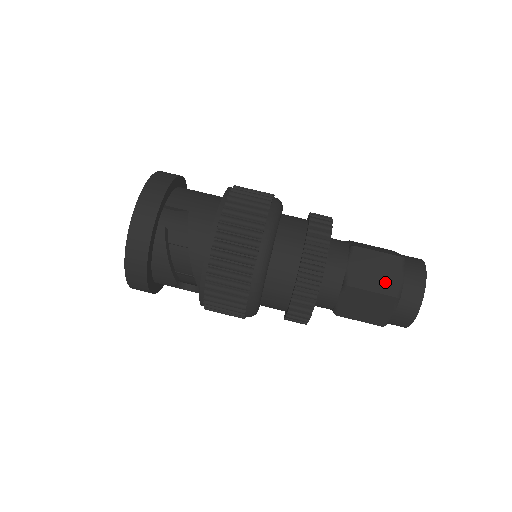
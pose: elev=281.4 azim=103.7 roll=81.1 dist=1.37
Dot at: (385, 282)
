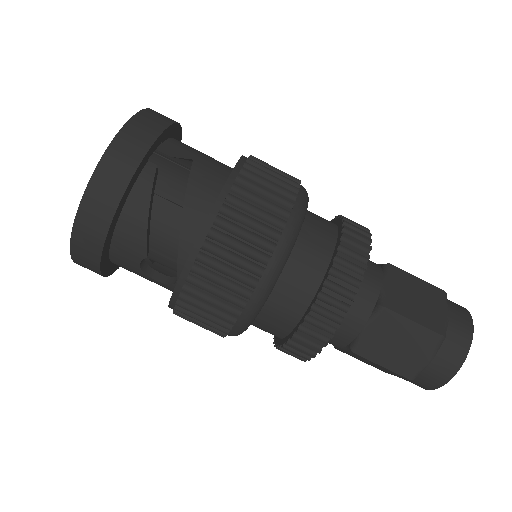
Dot at: (428, 314)
